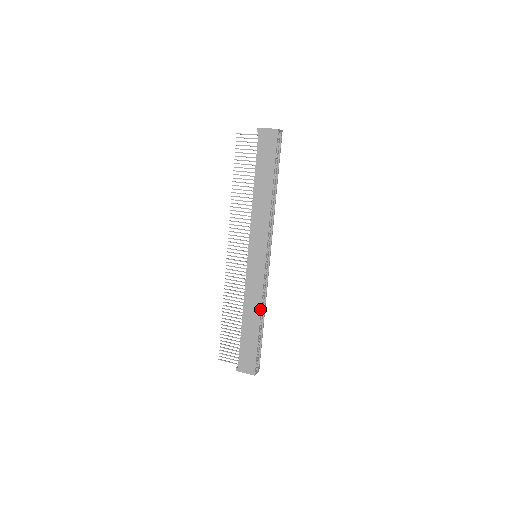
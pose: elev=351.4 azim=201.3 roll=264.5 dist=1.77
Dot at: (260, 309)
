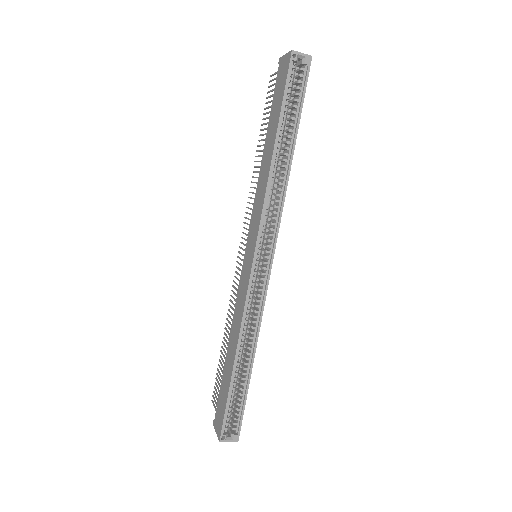
Dot at: (238, 338)
